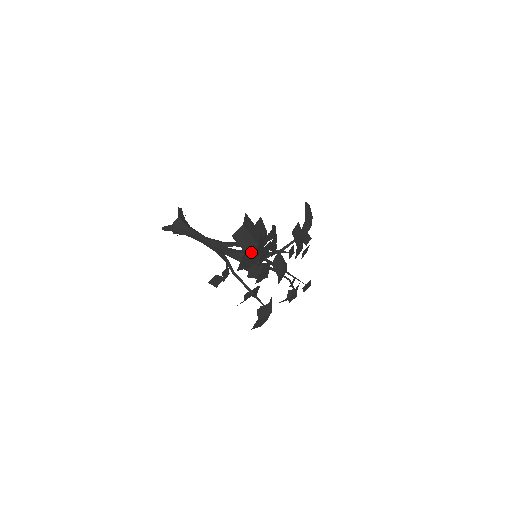
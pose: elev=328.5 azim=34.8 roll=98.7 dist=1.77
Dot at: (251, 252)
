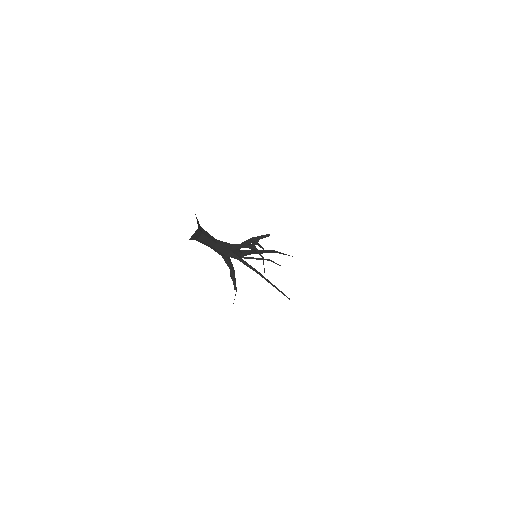
Dot at: occluded
